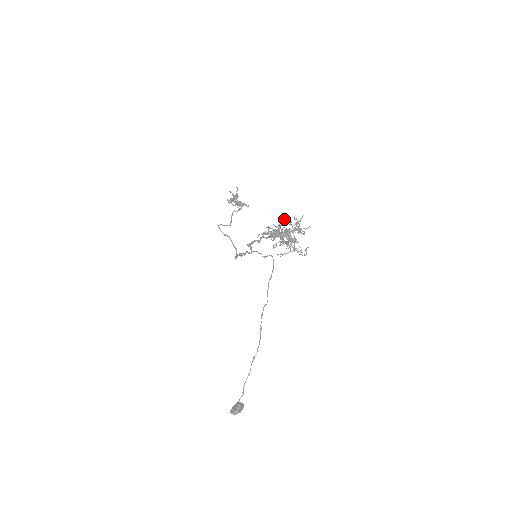
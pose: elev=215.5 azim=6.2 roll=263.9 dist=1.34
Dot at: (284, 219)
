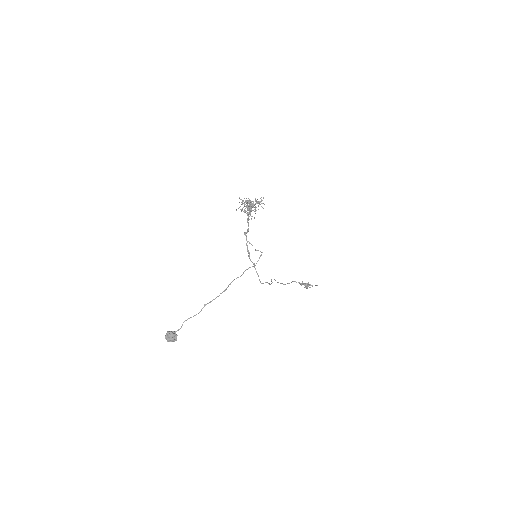
Dot at: occluded
